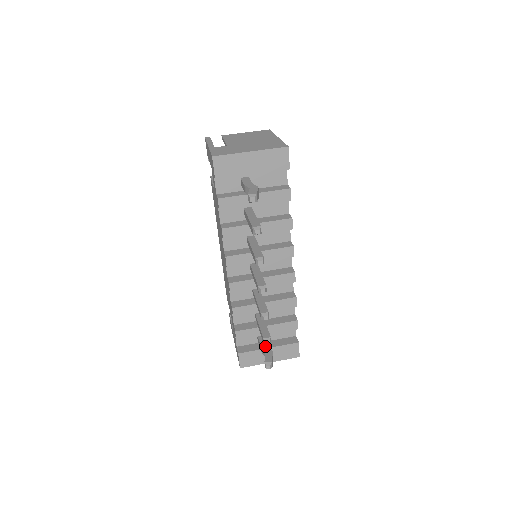
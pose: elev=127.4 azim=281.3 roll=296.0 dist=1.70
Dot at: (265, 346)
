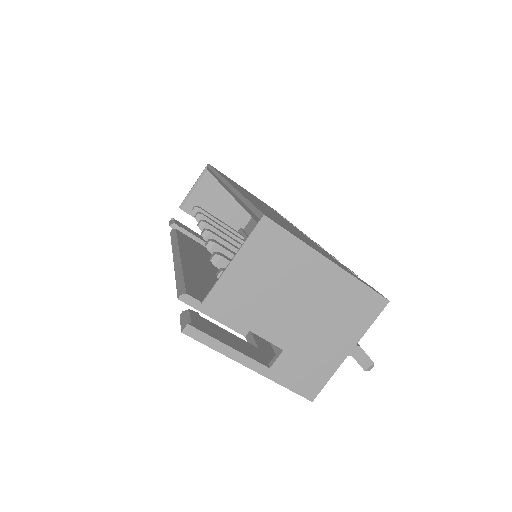
Dot at: occluded
